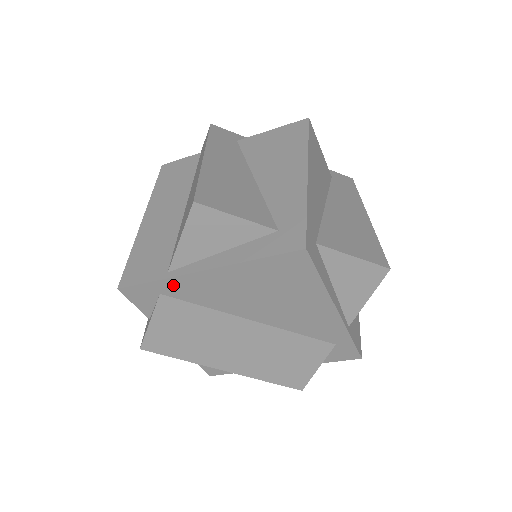
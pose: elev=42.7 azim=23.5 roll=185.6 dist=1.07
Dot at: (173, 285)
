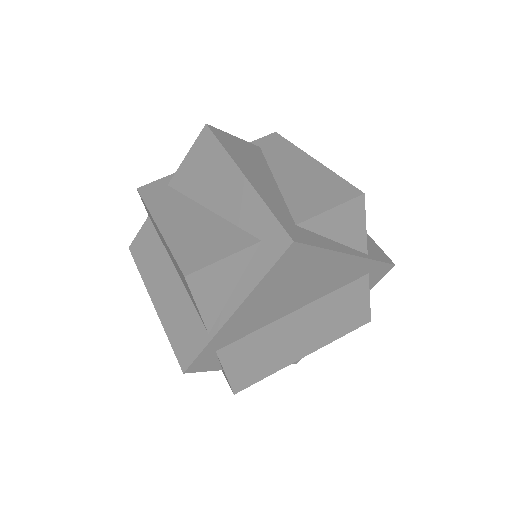
Dot at: (220, 339)
